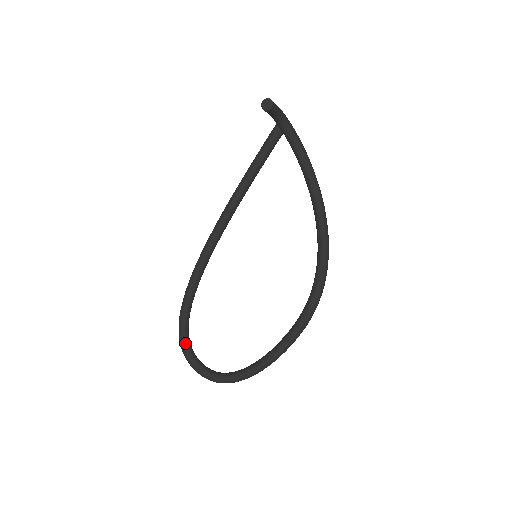
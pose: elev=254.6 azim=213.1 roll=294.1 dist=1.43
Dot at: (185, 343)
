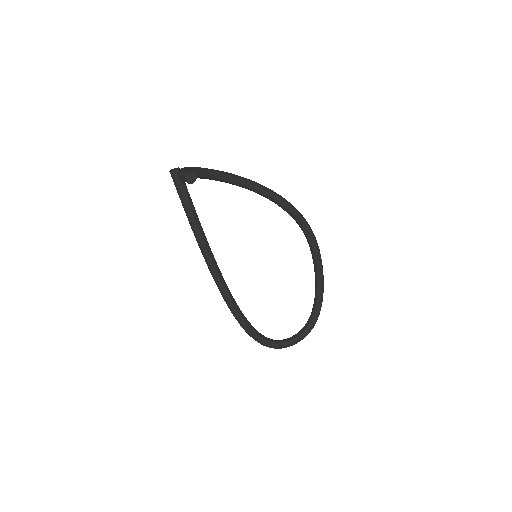
Dot at: (275, 344)
